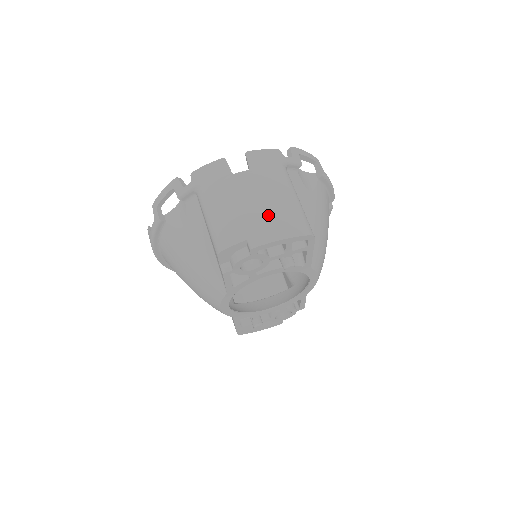
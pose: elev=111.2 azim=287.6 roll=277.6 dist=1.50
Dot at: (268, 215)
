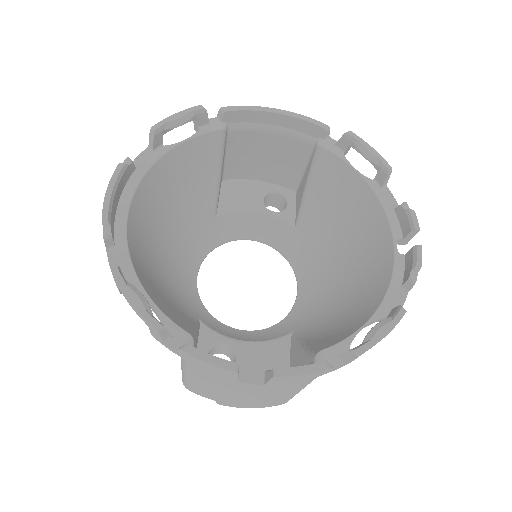
Dot at: (252, 402)
